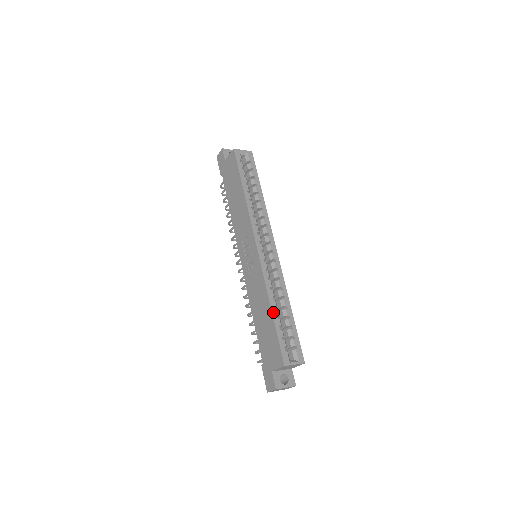
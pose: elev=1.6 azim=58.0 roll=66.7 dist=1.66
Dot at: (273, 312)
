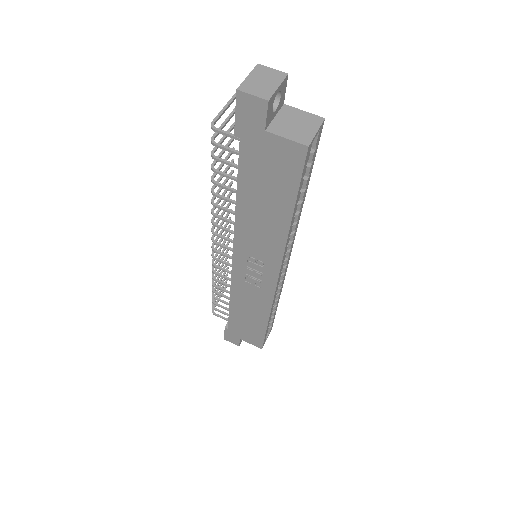
Dot at: (268, 323)
